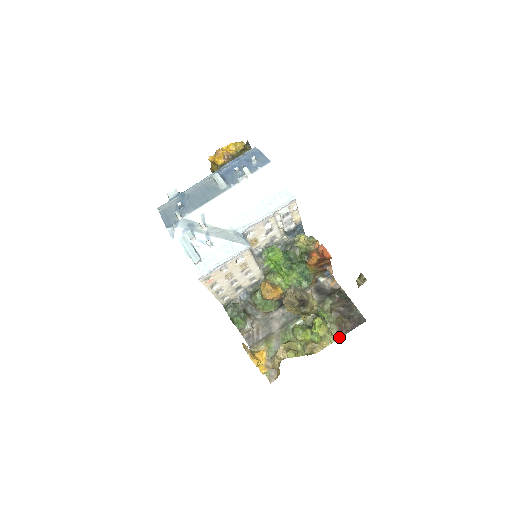
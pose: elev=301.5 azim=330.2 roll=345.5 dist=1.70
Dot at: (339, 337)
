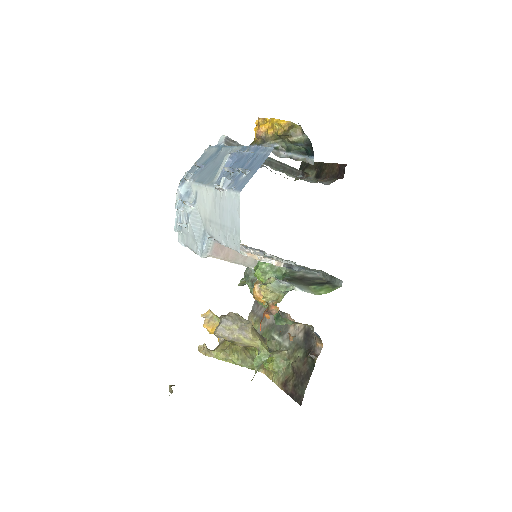
Dot at: (279, 386)
